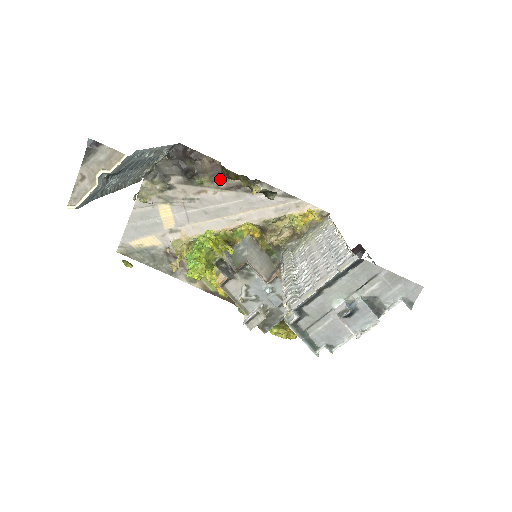
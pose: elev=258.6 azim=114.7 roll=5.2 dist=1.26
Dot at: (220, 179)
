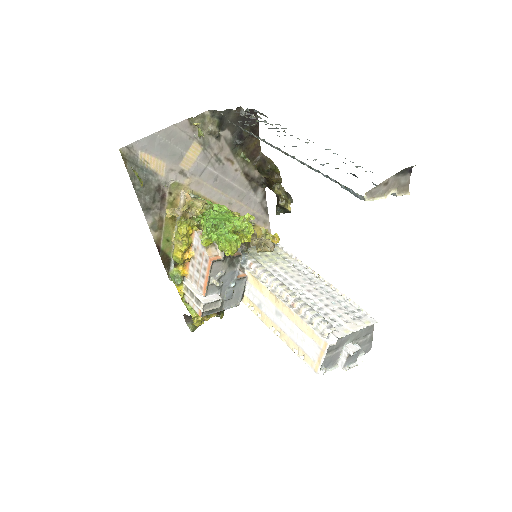
Dot at: (249, 163)
